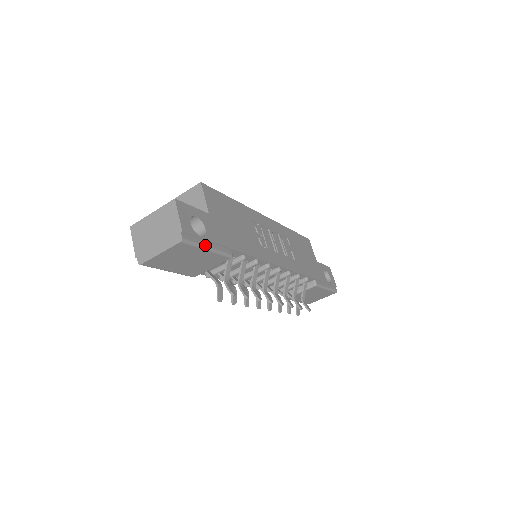
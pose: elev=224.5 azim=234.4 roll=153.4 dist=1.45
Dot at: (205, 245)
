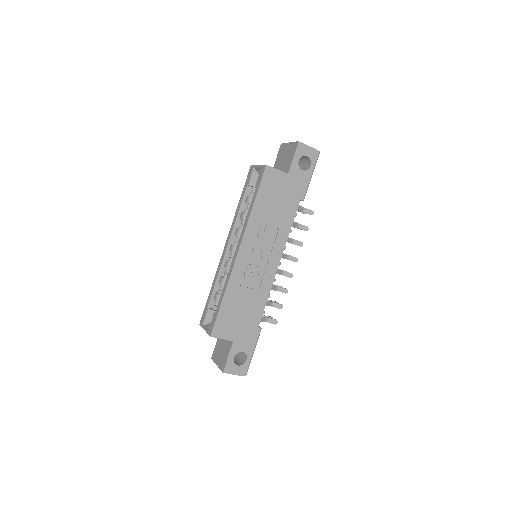
Dot at: (251, 356)
